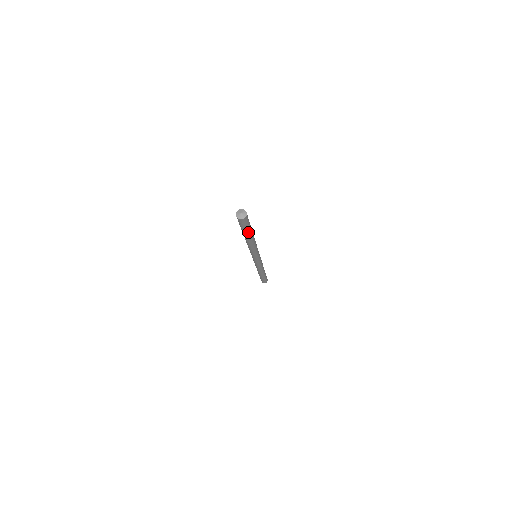
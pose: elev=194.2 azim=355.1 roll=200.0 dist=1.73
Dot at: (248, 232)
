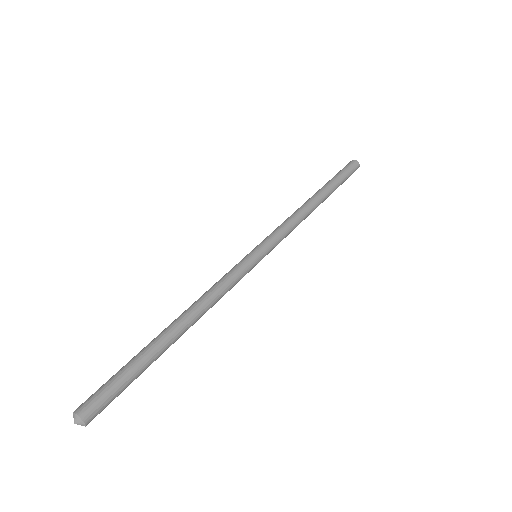
Dot at: (144, 369)
